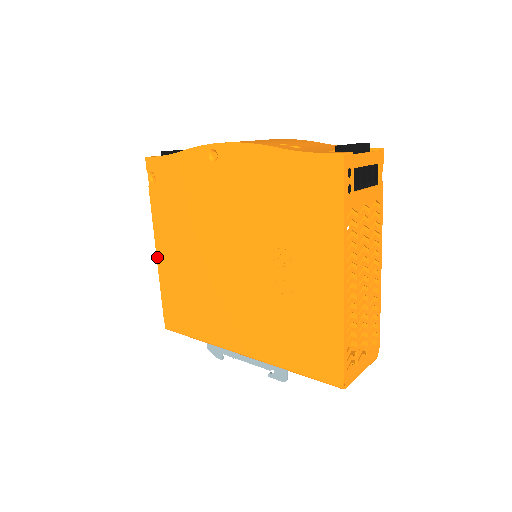
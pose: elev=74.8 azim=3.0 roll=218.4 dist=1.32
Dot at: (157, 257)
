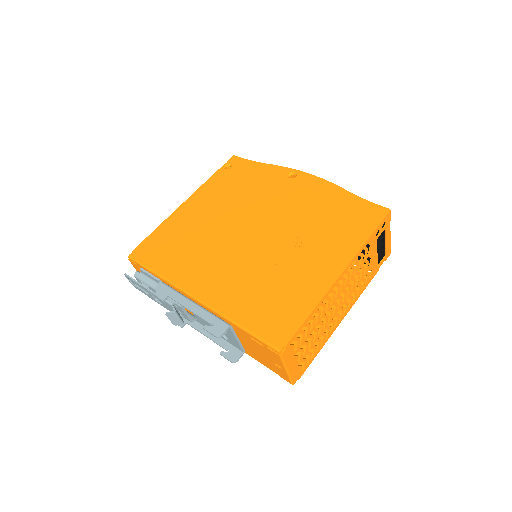
Dot at: (179, 208)
